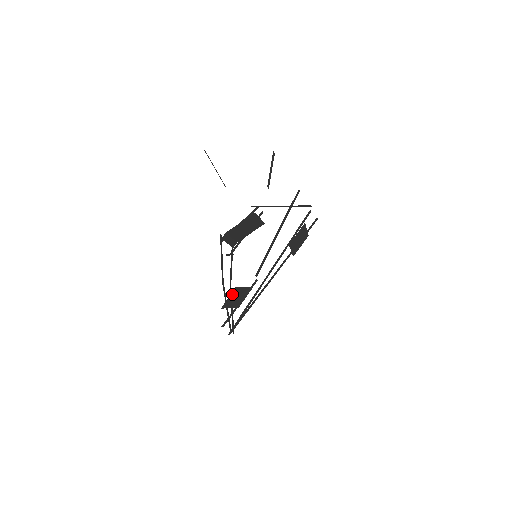
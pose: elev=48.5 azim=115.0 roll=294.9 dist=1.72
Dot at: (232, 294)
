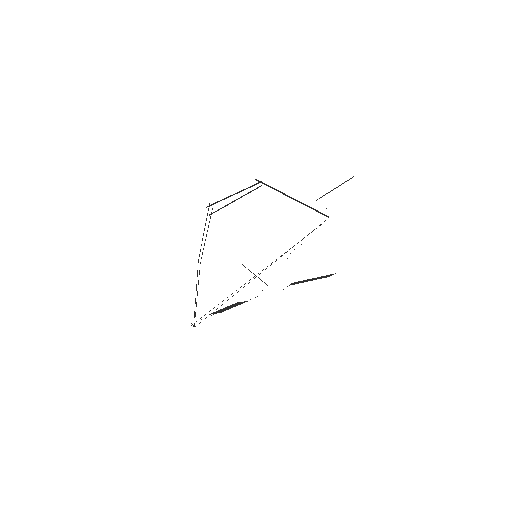
Dot at: (228, 306)
